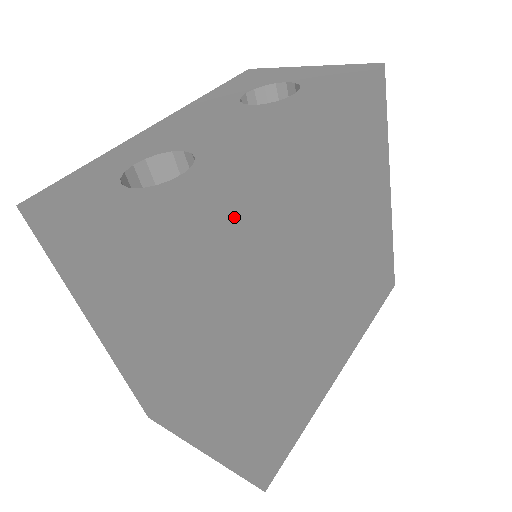
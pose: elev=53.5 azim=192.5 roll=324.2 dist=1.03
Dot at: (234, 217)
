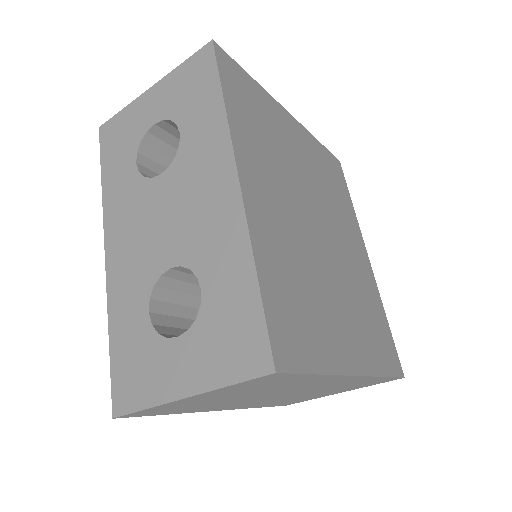
Dot at: (273, 291)
